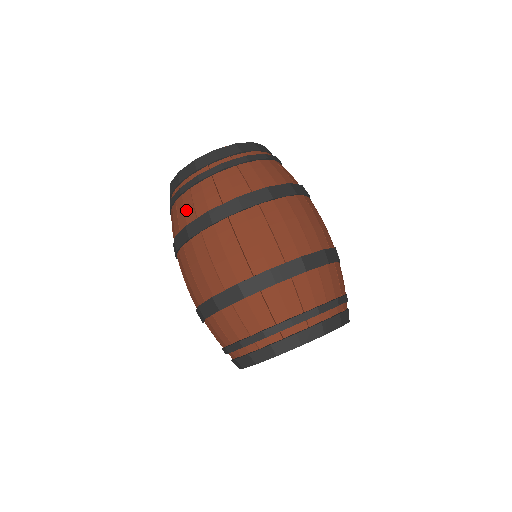
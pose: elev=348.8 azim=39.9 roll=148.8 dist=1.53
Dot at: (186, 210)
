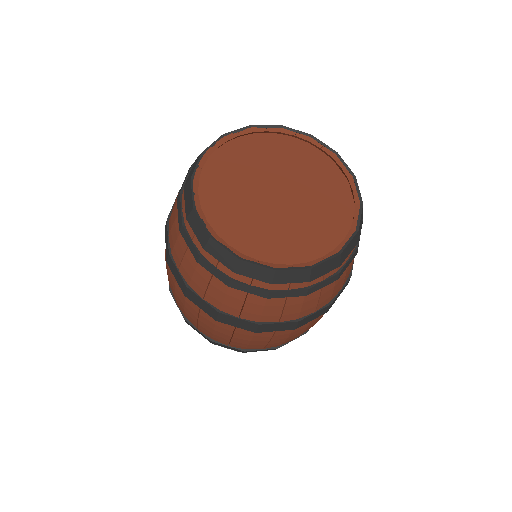
Dot at: occluded
